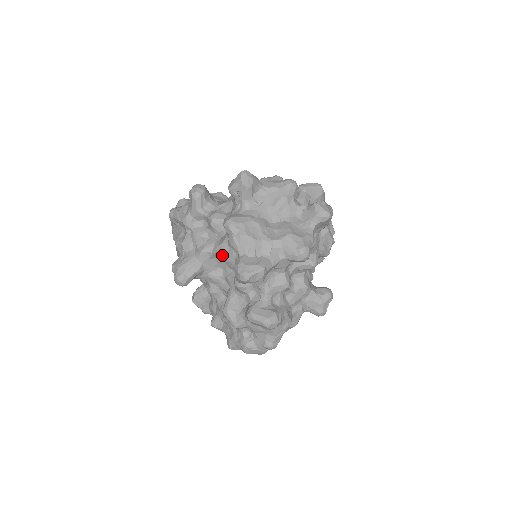
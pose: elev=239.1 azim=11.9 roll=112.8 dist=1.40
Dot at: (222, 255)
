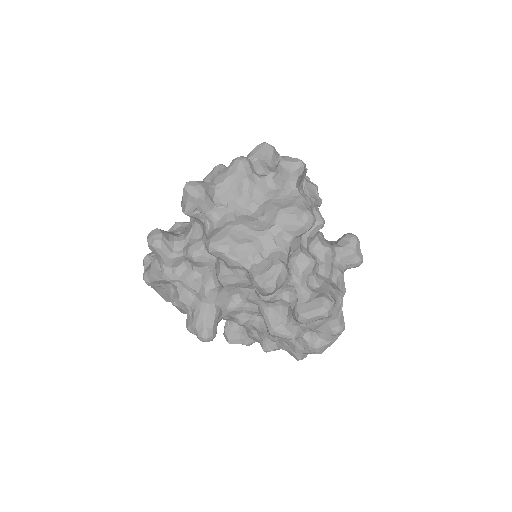
Dot at: (229, 282)
